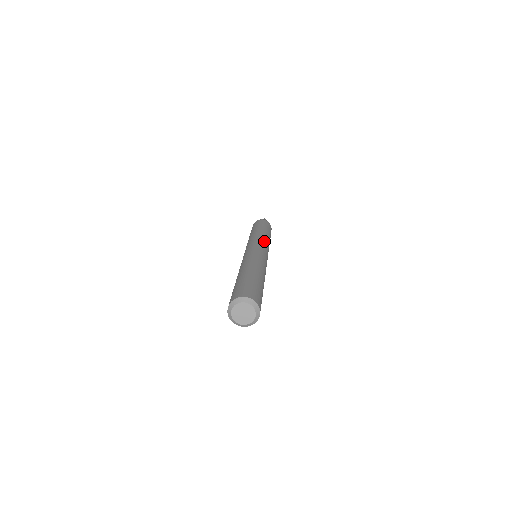
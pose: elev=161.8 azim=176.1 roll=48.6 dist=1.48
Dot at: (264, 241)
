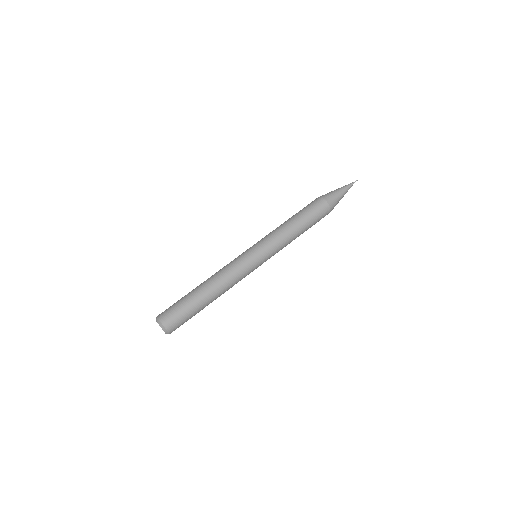
Dot at: (273, 245)
